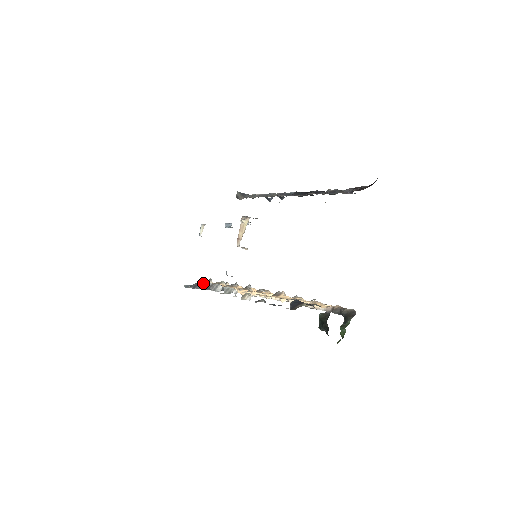
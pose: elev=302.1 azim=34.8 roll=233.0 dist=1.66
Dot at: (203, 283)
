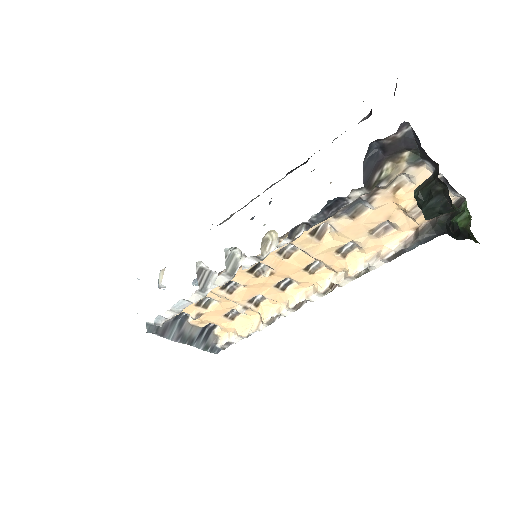
Dot at: (177, 325)
